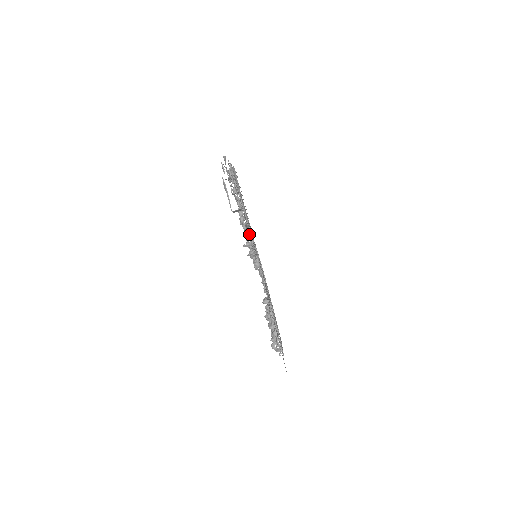
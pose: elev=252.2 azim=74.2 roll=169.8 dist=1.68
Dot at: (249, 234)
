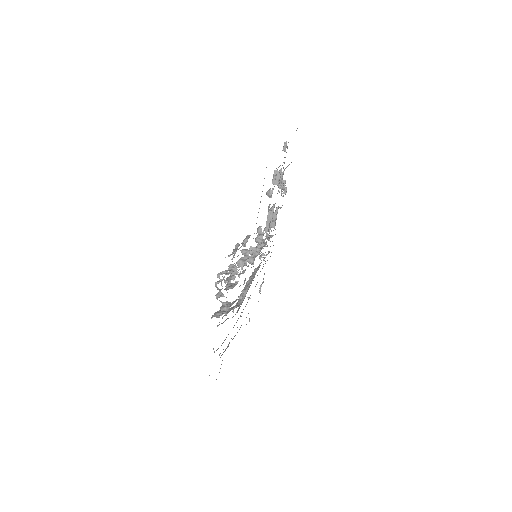
Dot at: (261, 248)
